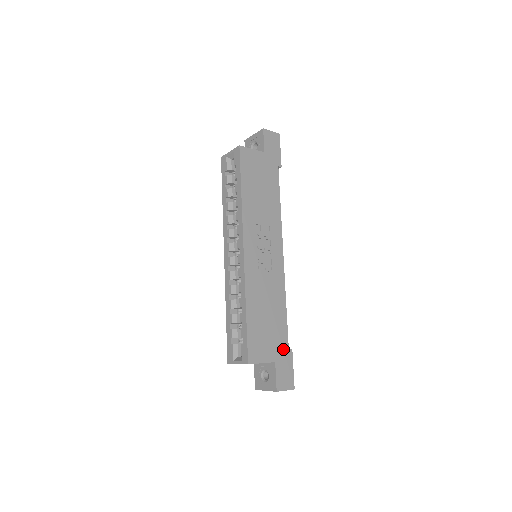
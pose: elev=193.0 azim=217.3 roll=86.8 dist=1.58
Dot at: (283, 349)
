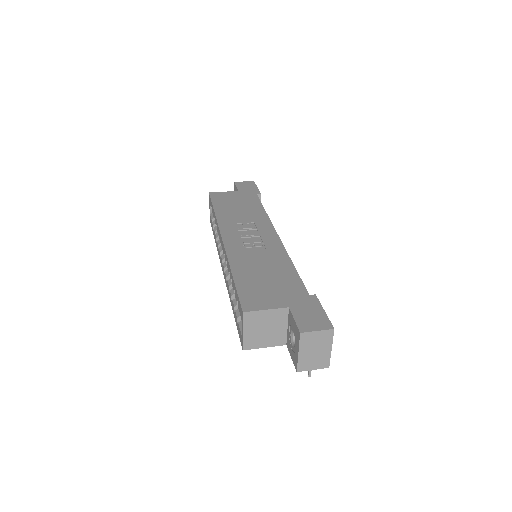
Dot at: (299, 296)
